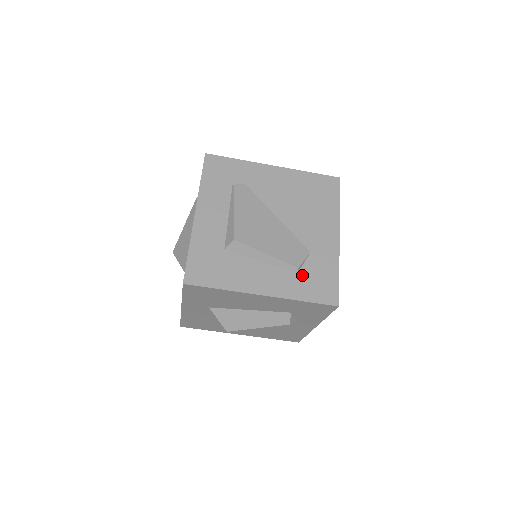
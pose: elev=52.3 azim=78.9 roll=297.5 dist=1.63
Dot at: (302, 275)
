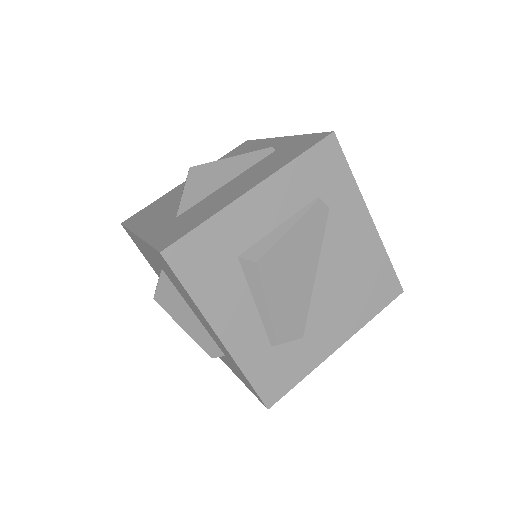
Dot at: (273, 352)
